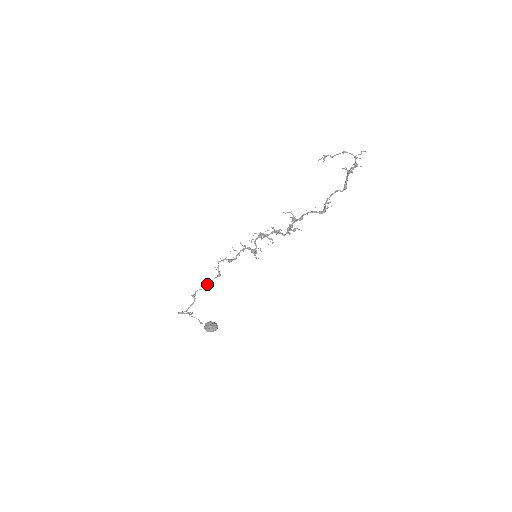
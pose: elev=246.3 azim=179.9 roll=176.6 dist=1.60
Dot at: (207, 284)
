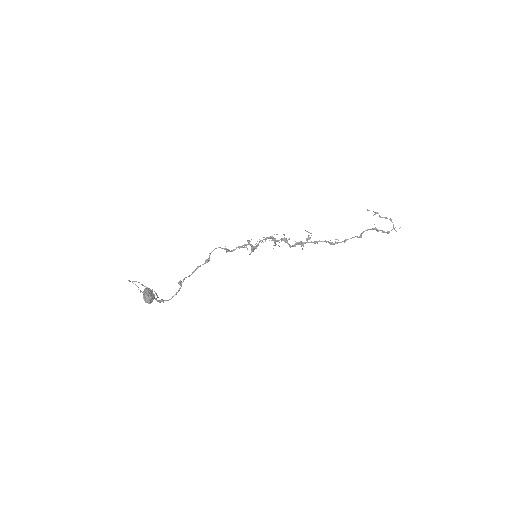
Dot at: (195, 270)
